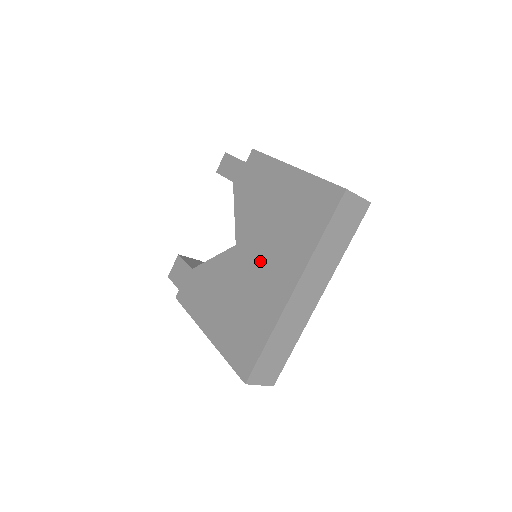
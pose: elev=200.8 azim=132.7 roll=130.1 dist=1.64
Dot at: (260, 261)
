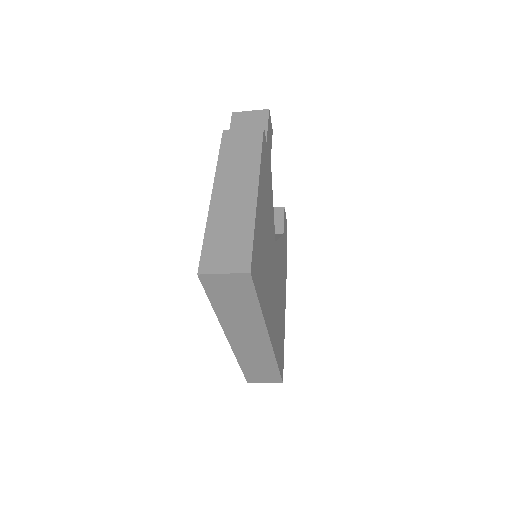
Dot at: occluded
